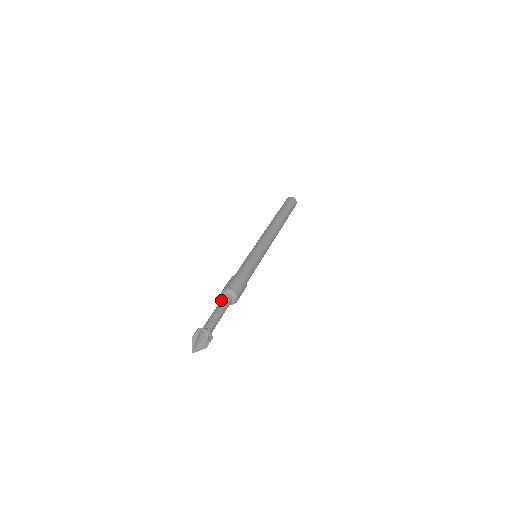
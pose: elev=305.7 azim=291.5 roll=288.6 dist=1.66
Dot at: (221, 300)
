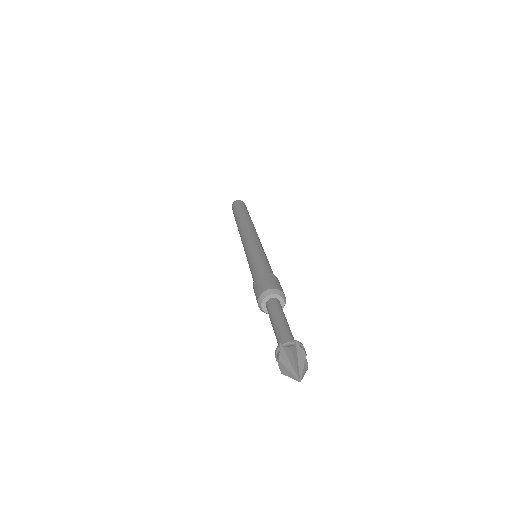
Dot at: (268, 307)
